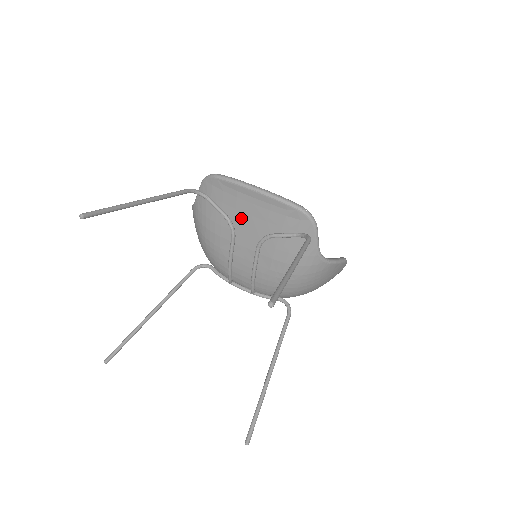
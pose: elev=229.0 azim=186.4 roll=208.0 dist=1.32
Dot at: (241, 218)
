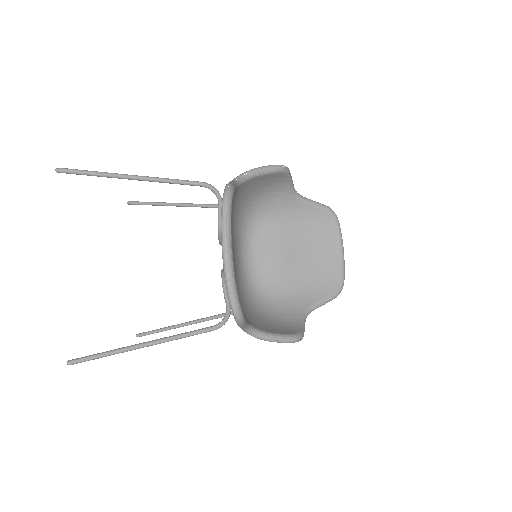
Dot at: occluded
